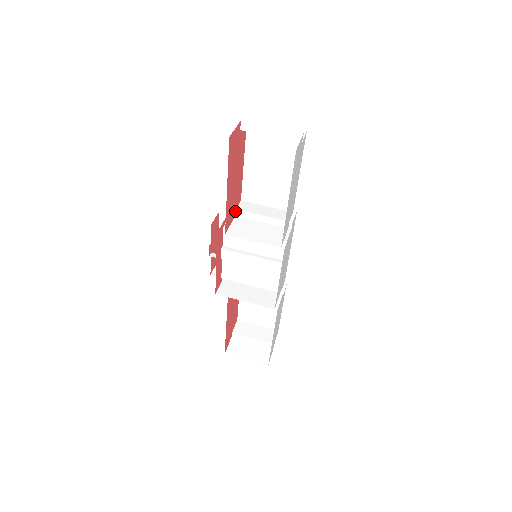
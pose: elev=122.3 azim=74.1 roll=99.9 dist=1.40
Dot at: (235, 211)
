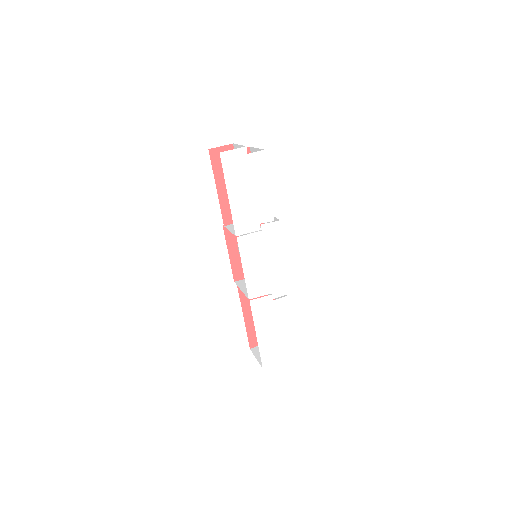
Dot at: occluded
